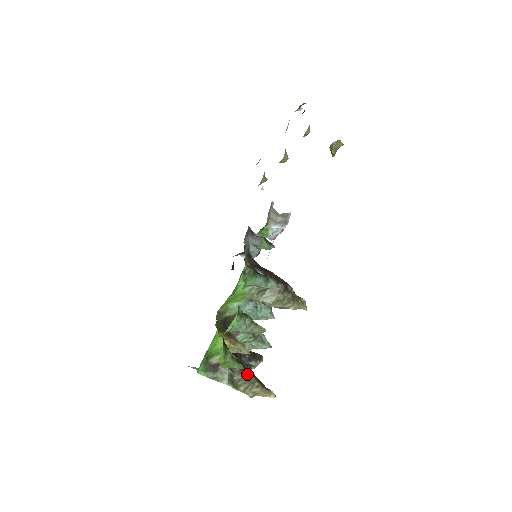
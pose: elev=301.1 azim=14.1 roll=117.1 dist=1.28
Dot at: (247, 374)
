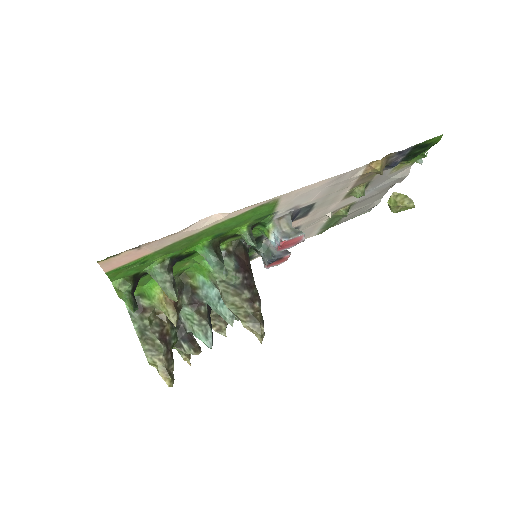
Dot at: (159, 340)
